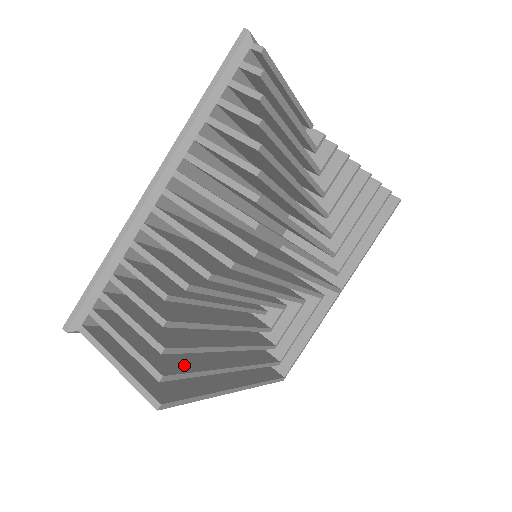
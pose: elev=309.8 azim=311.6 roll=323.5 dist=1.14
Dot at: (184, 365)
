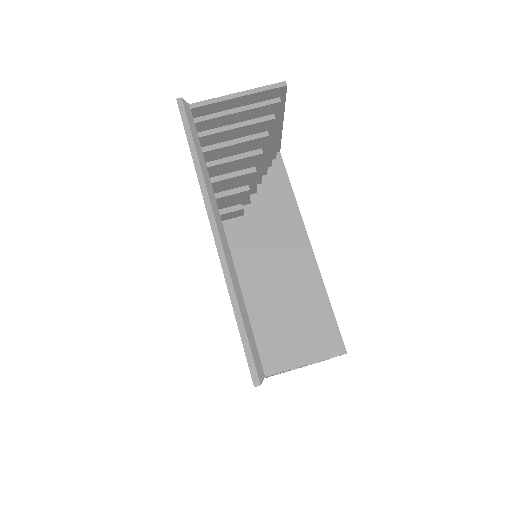
Dot at: occluded
